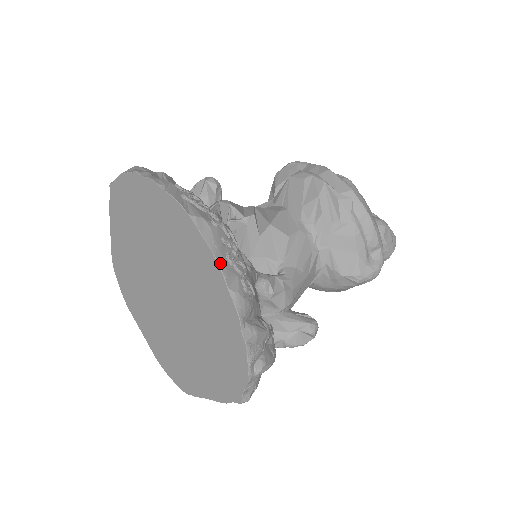
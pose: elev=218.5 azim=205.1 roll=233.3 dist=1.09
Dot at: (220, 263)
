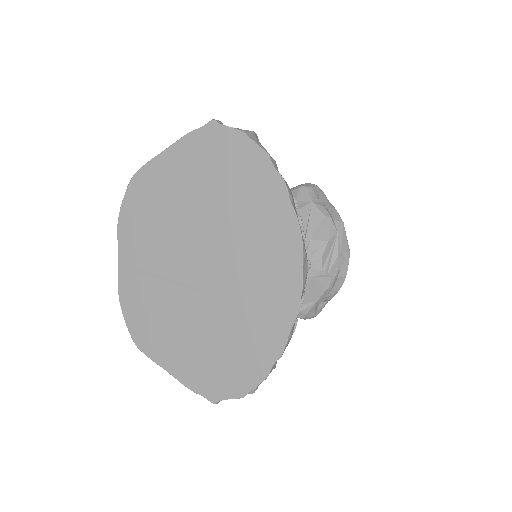
Dot at: occluded
